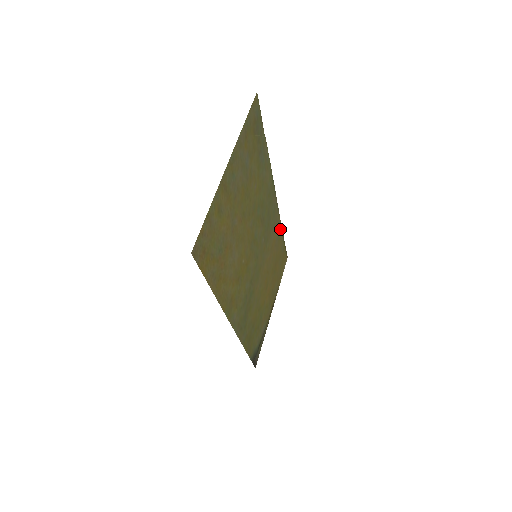
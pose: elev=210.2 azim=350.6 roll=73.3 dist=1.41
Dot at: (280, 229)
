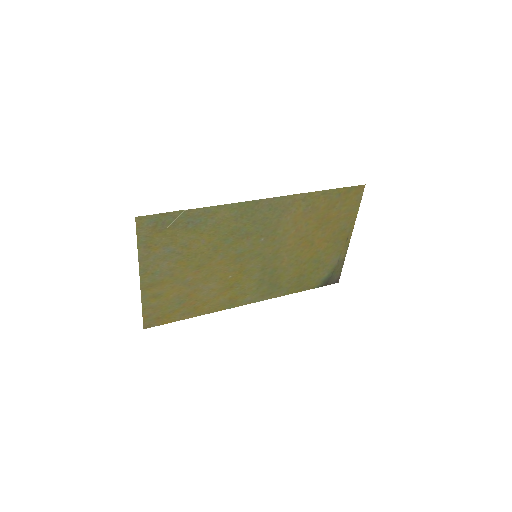
Dot at: (309, 196)
